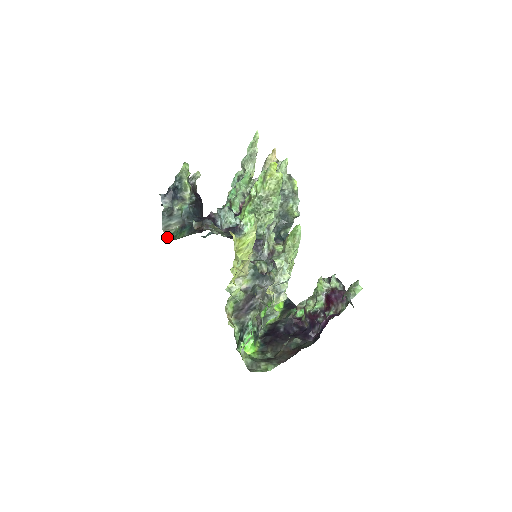
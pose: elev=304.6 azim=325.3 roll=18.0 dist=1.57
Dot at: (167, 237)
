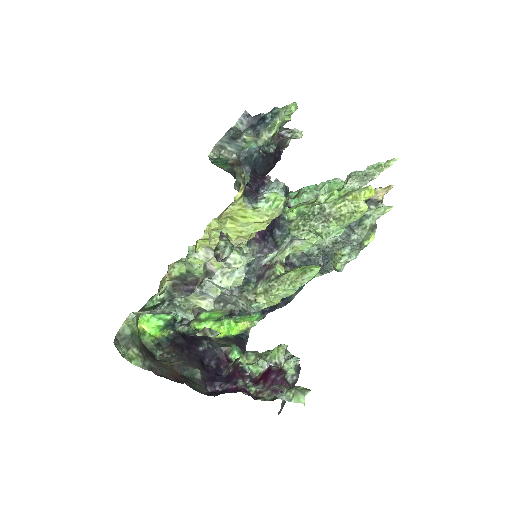
Dot at: (211, 155)
